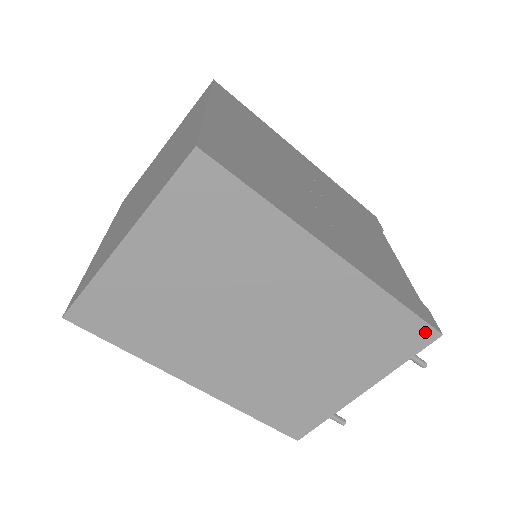
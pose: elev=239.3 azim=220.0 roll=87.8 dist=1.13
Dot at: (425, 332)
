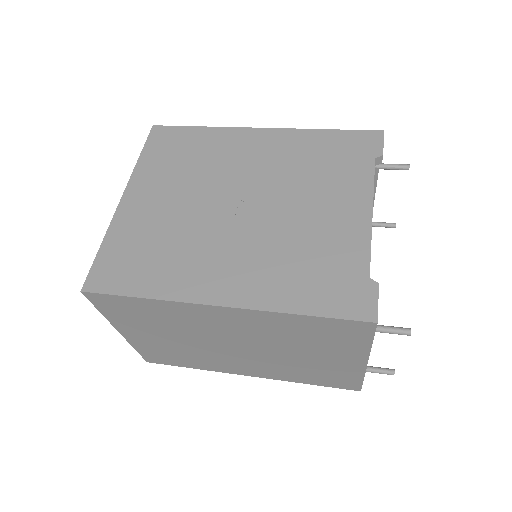
Dot at: (358, 325)
